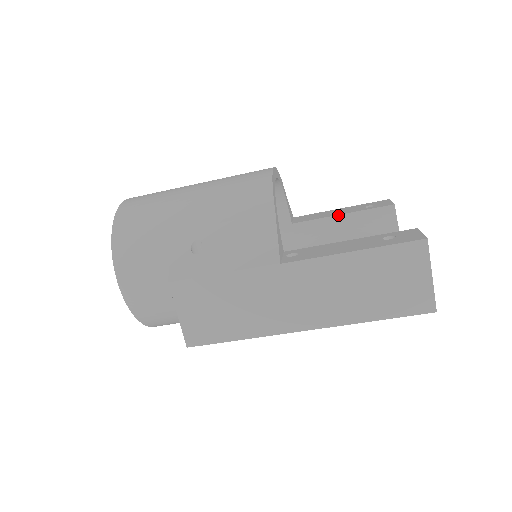
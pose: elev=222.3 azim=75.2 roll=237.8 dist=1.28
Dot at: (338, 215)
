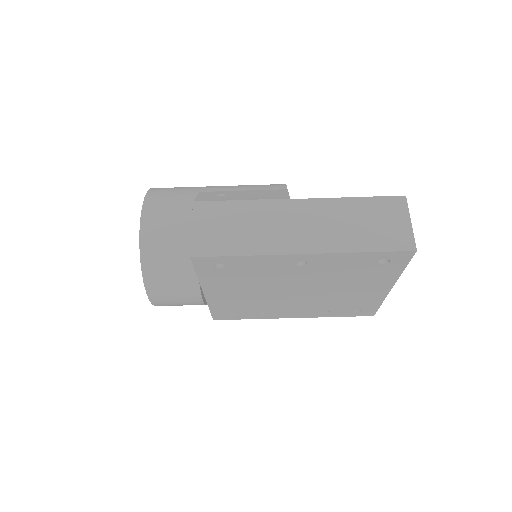
Dot at: occluded
